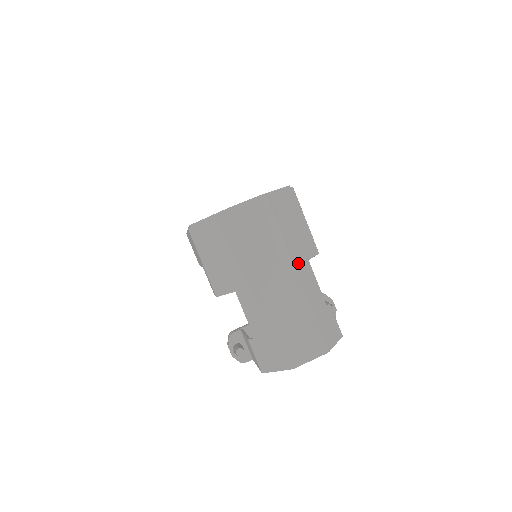
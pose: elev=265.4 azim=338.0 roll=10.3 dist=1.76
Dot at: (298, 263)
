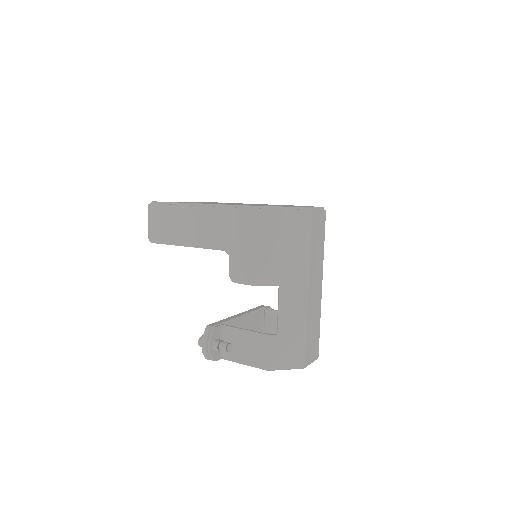
Dot at: occluded
